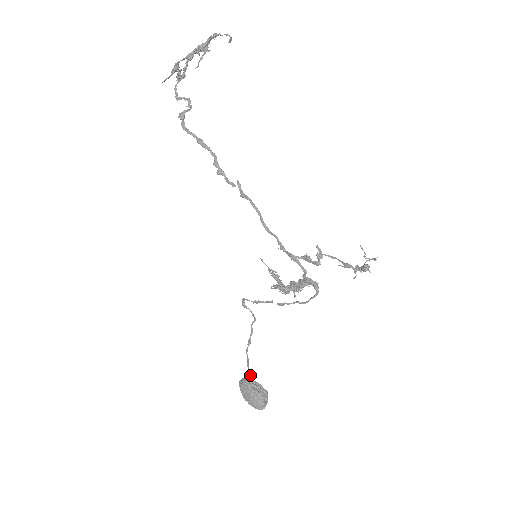
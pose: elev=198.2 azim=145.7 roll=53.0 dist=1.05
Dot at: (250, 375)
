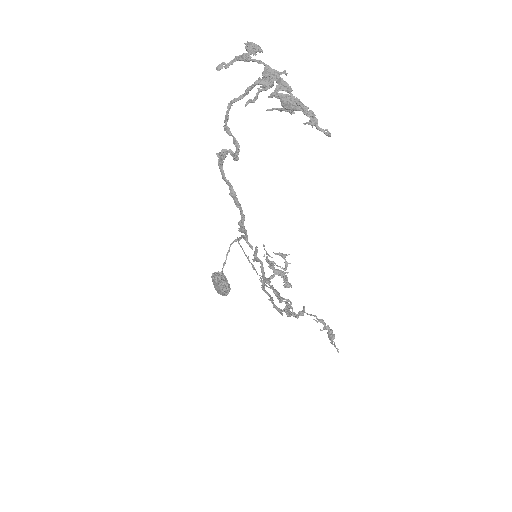
Dot at: occluded
